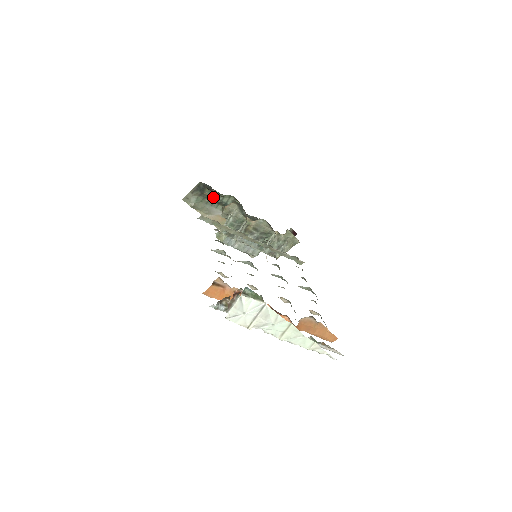
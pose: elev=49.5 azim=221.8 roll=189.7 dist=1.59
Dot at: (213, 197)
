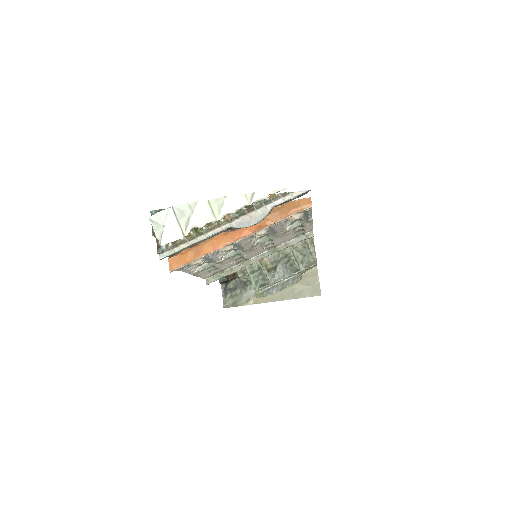
Dot at: (240, 285)
